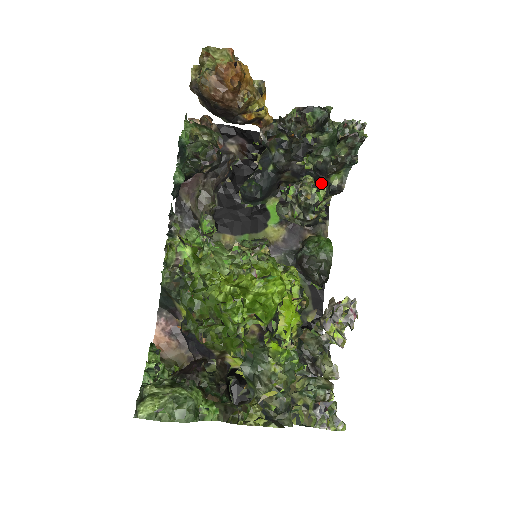
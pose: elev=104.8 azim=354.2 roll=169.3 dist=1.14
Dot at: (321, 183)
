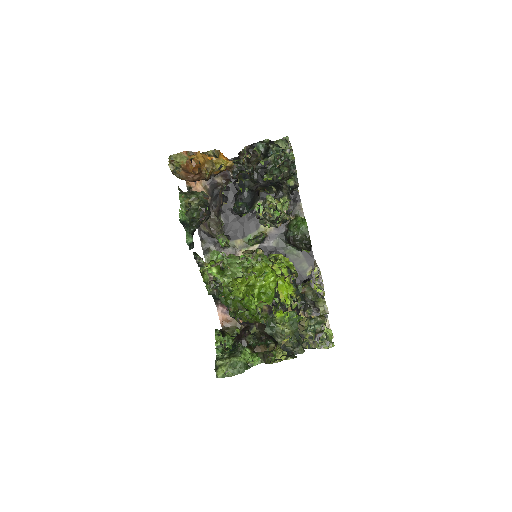
Dot at: (277, 199)
